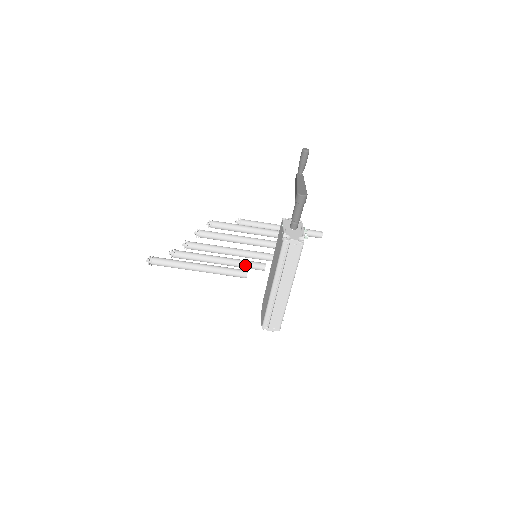
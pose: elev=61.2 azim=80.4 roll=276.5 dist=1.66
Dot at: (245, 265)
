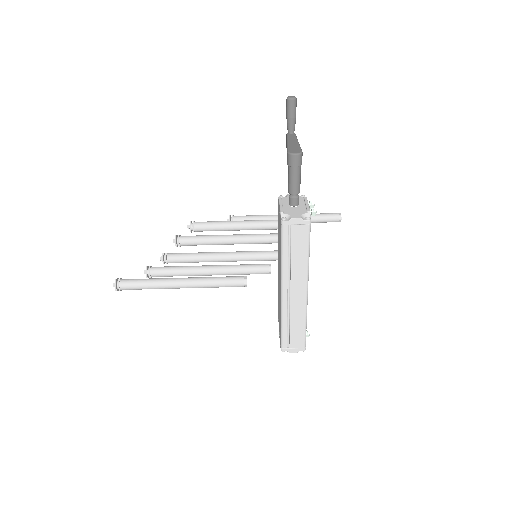
Dot at: (244, 270)
